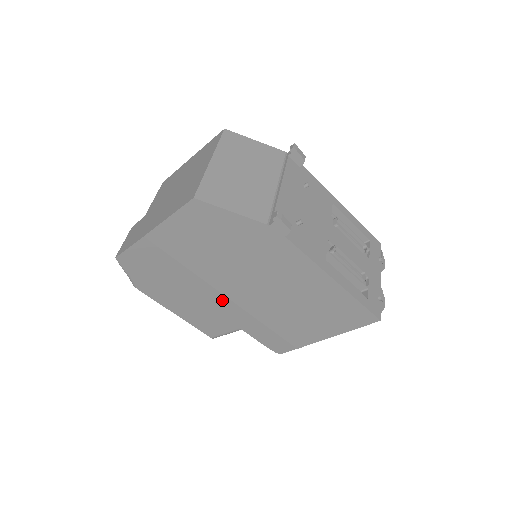
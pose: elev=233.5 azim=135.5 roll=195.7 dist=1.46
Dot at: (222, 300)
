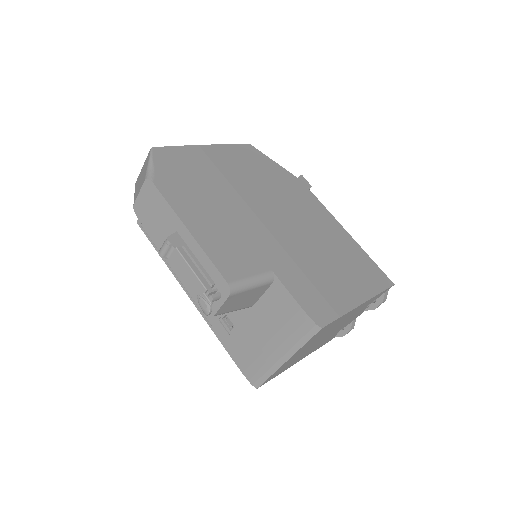
Dot at: (256, 225)
